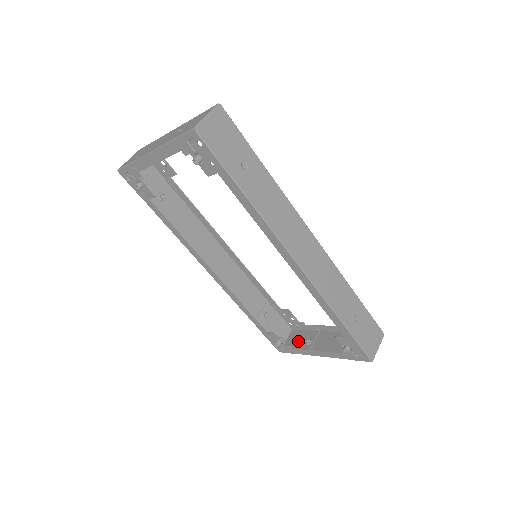
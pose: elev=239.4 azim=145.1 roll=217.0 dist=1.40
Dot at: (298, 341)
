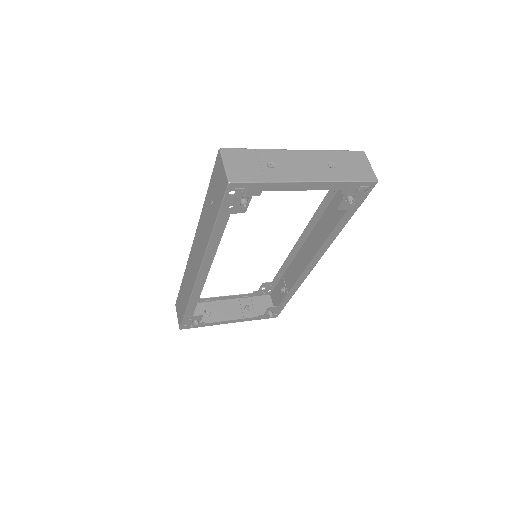
Dot at: occluded
